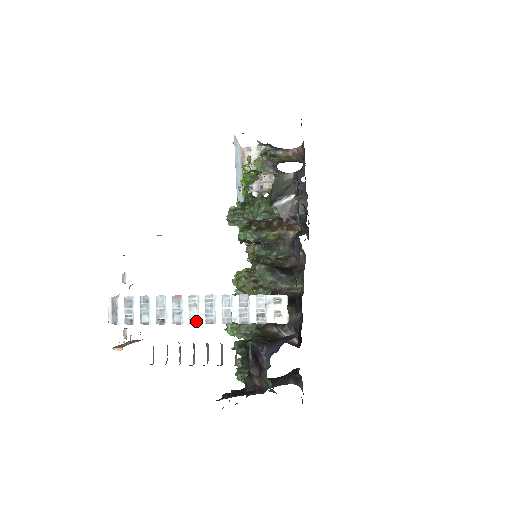
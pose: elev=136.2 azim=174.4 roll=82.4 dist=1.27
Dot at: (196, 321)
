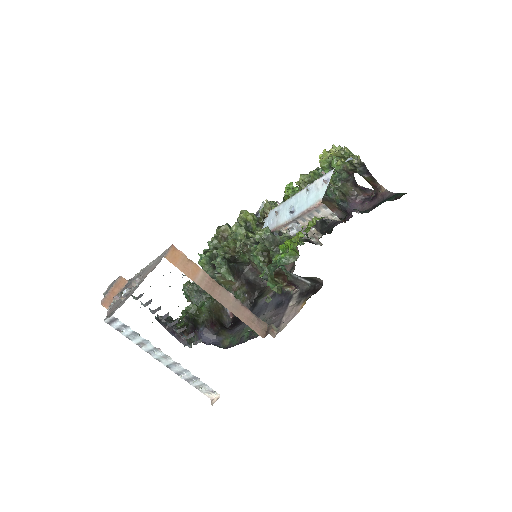
Dot at: (161, 361)
